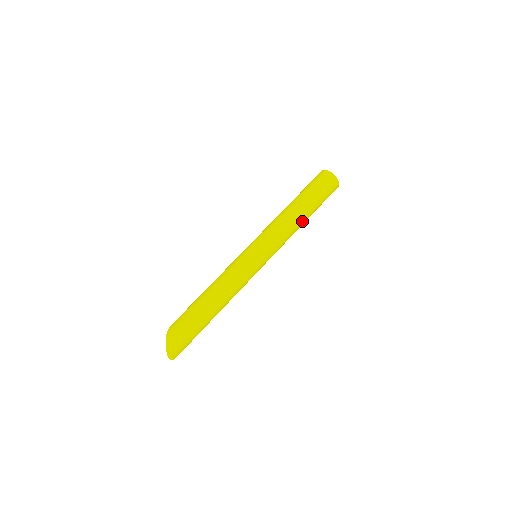
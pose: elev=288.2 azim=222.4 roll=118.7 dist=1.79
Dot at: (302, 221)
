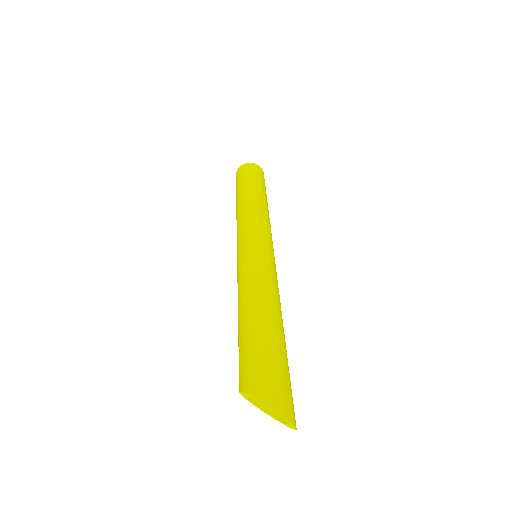
Dot at: (266, 204)
